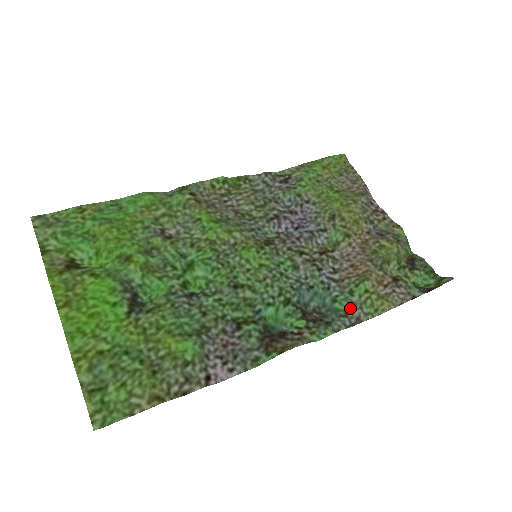
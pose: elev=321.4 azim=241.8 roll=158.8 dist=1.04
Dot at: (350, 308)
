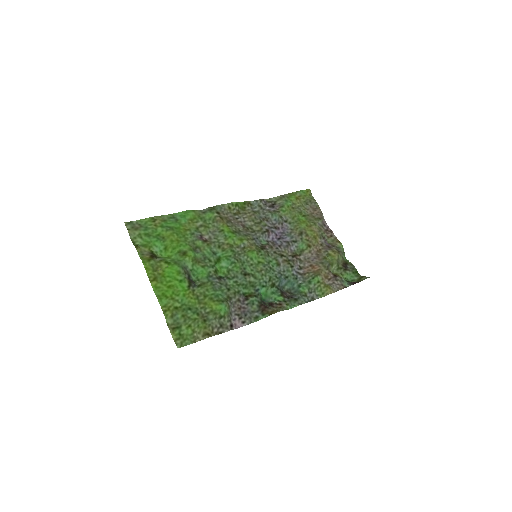
Dot at: (308, 291)
